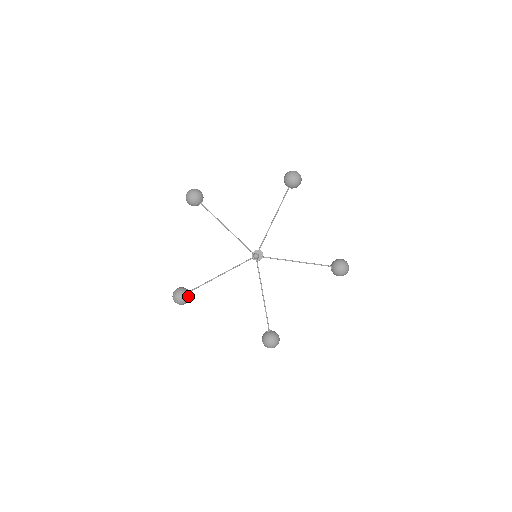
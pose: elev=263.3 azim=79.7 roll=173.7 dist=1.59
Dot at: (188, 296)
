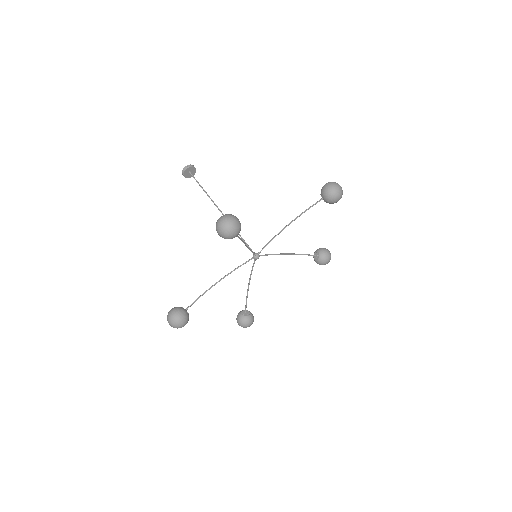
Dot at: (251, 317)
